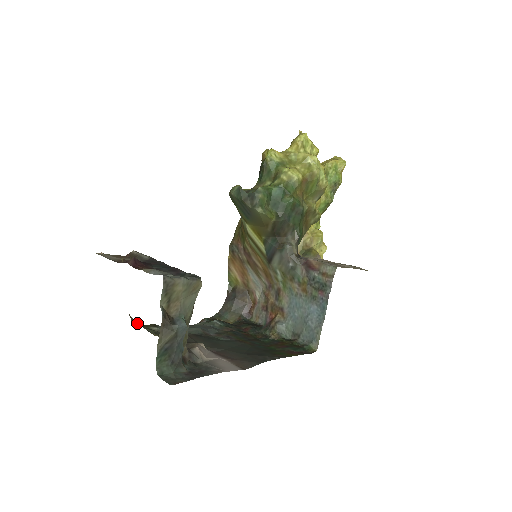
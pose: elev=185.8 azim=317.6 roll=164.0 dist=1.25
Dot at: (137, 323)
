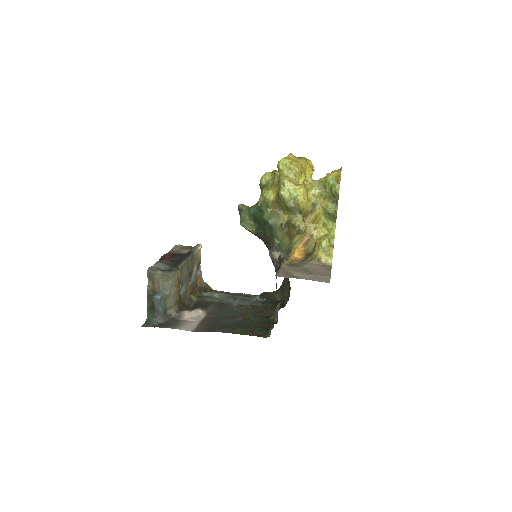
Dot at: (201, 288)
